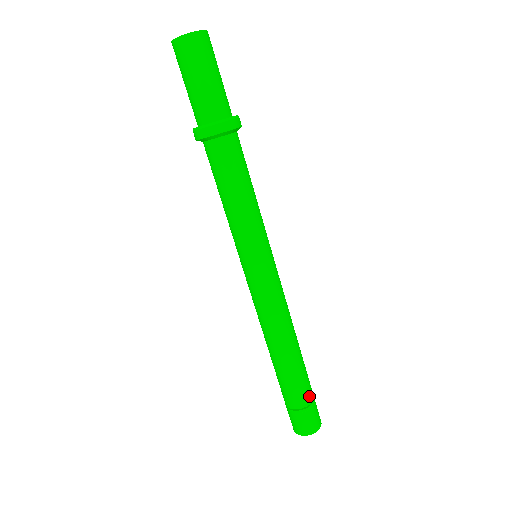
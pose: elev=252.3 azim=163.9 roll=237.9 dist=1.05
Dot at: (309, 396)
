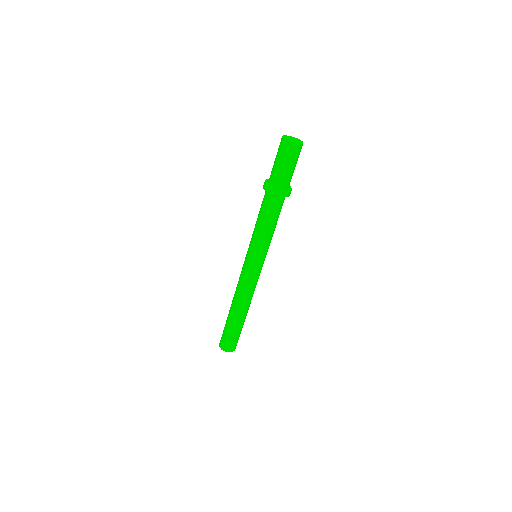
Dot at: (239, 334)
